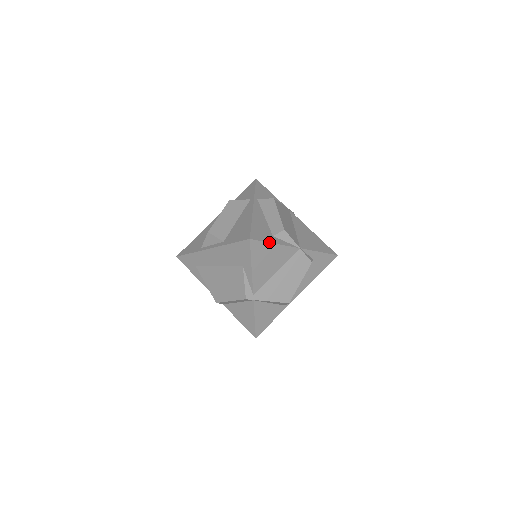
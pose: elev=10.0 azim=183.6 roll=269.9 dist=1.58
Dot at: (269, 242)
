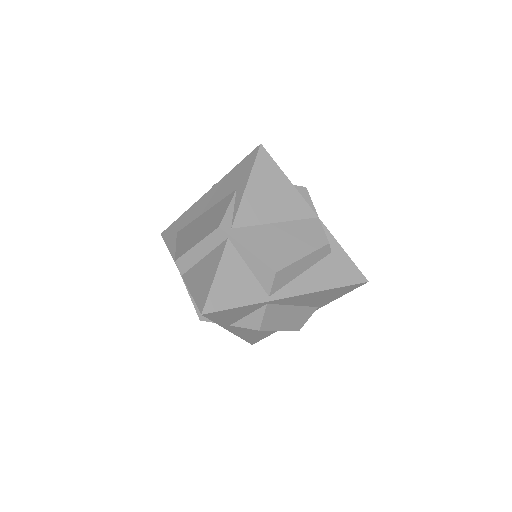
Dot at: (282, 171)
